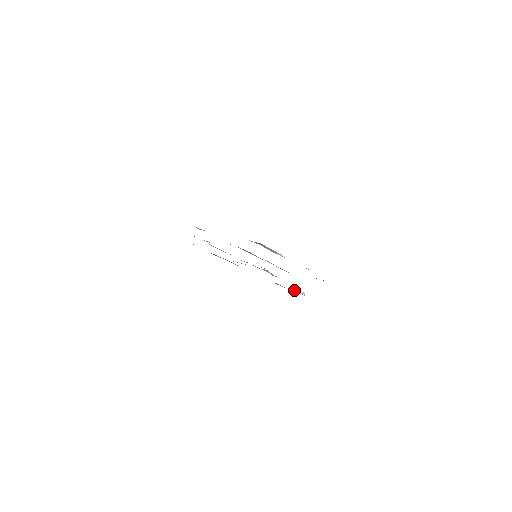
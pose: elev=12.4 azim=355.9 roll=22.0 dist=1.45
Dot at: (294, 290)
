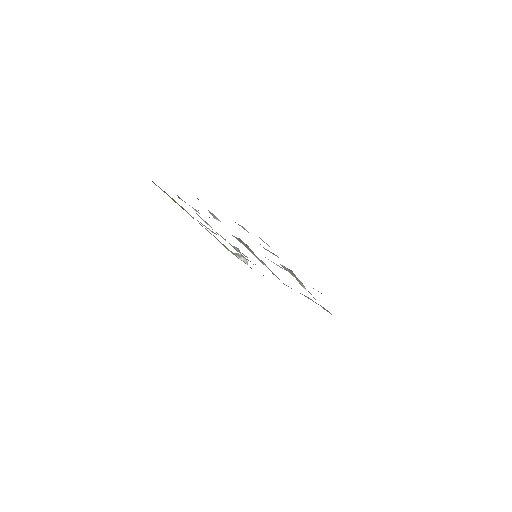
Dot at: (240, 257)
